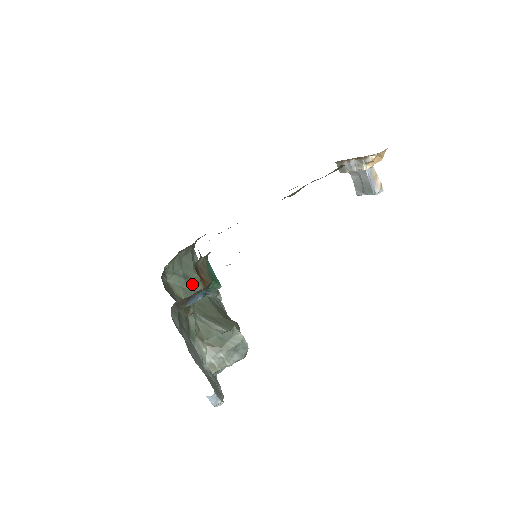
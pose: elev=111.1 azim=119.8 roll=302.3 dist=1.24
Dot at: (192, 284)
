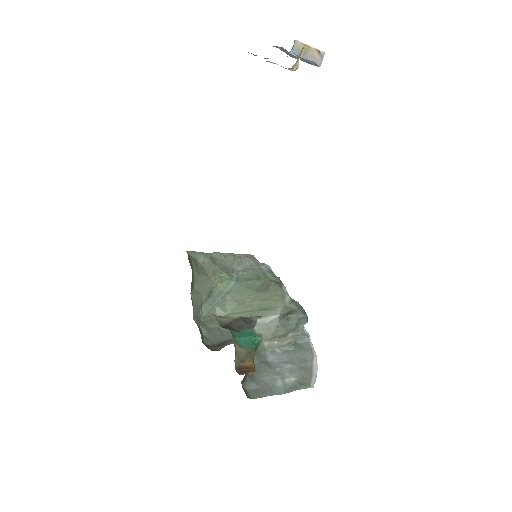
Dot at: (218, 290)
